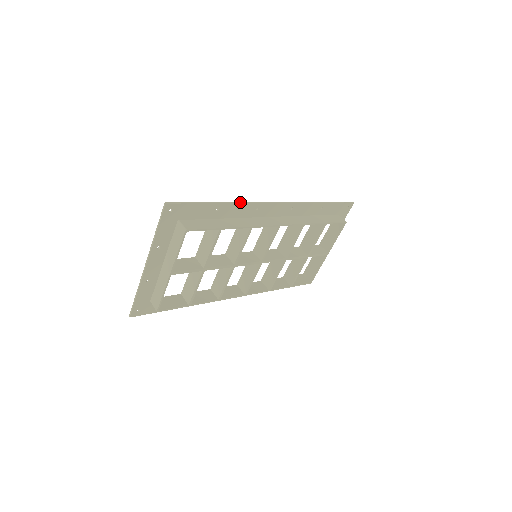
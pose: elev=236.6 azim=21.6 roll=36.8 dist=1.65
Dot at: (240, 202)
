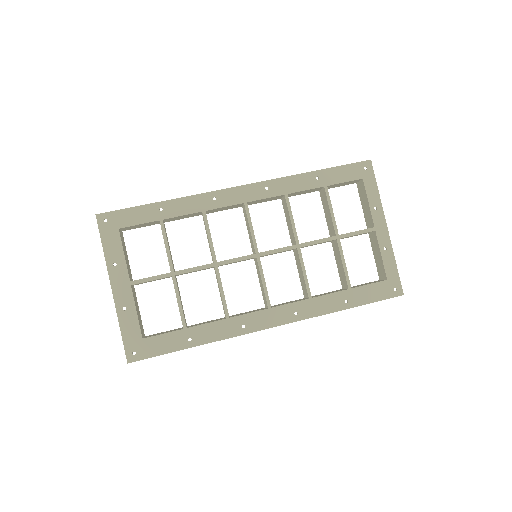
Dot at: (186, 197)
